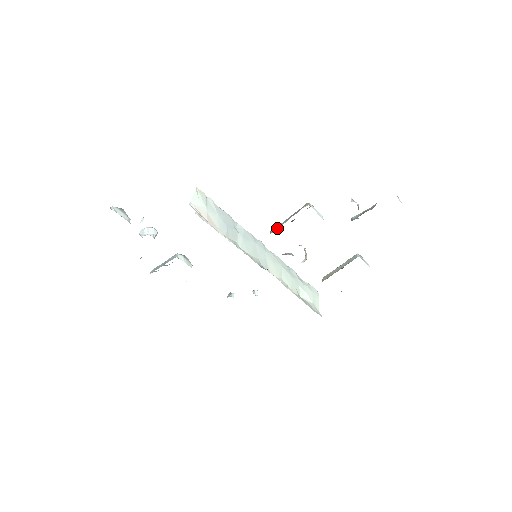
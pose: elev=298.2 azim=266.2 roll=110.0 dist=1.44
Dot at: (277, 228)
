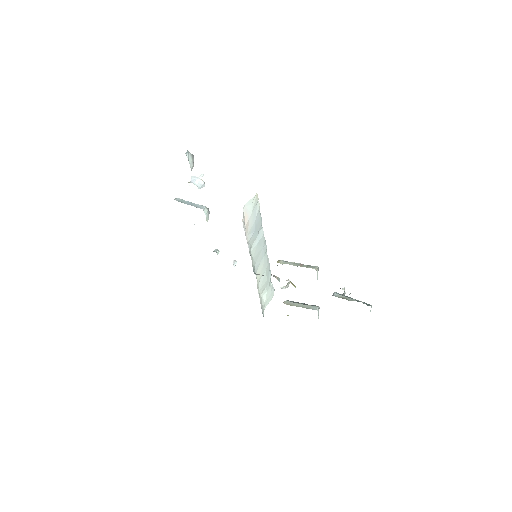
Dot at: (285, 263)
